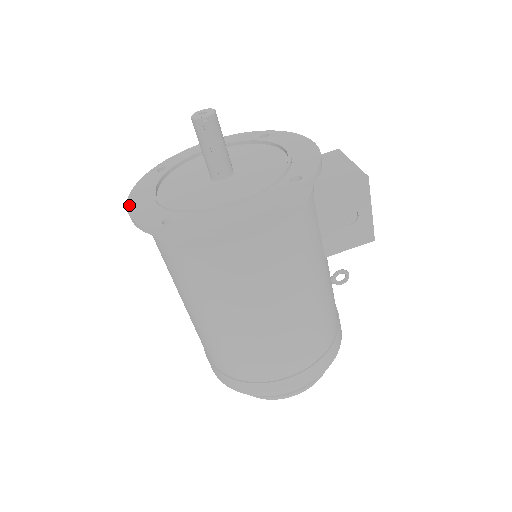
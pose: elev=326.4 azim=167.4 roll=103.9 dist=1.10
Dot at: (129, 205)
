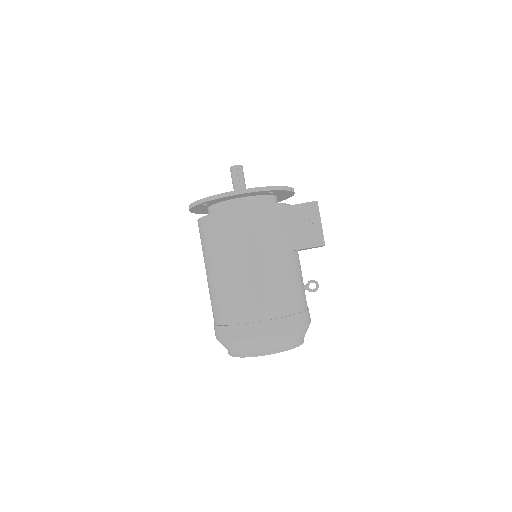
Dot at: occluded
